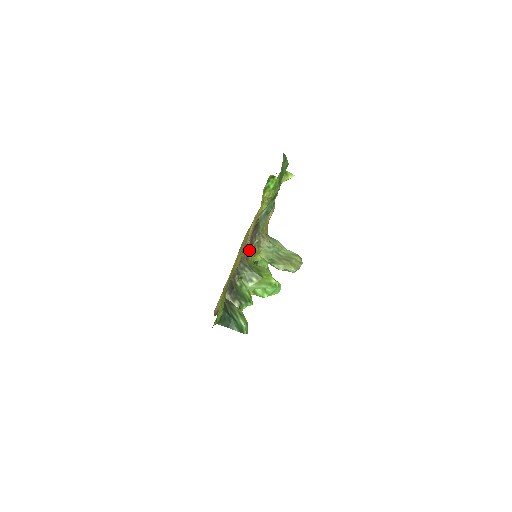
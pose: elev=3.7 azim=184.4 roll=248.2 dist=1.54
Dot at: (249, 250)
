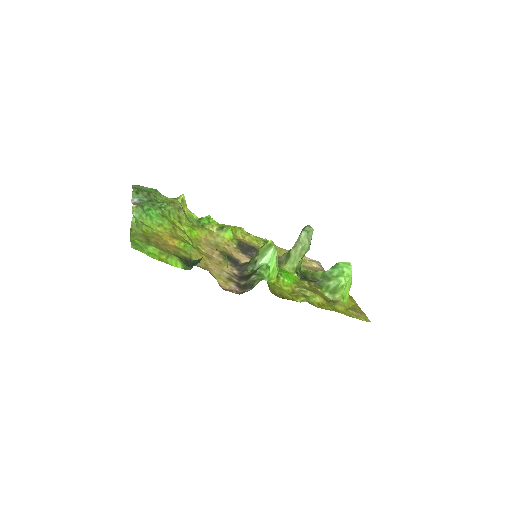
Dot at: occluded
